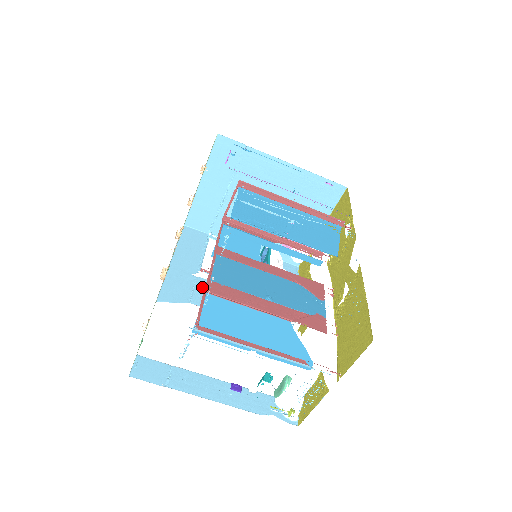
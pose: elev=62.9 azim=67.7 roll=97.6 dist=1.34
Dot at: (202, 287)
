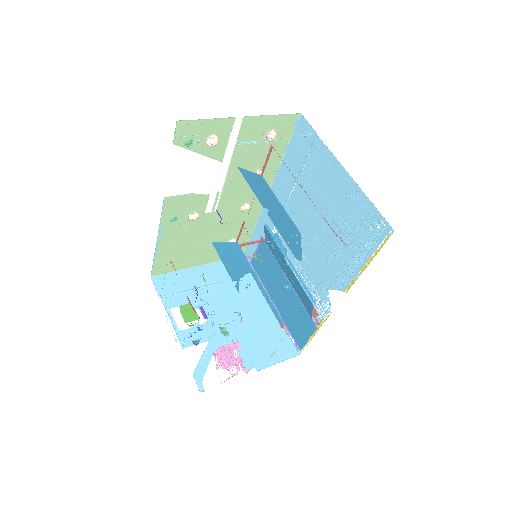
Dot at: occluded
